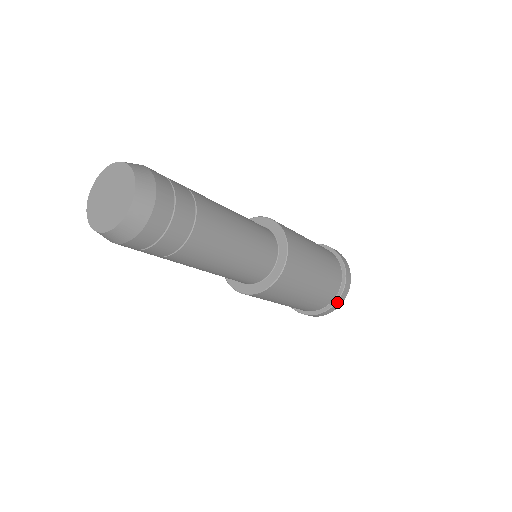
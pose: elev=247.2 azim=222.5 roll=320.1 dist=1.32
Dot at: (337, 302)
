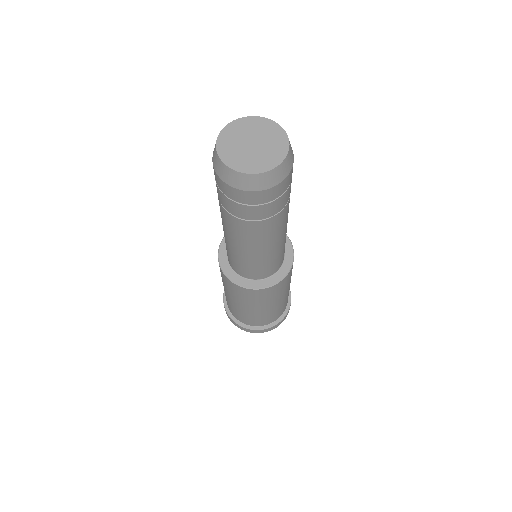
Dot at: (286, 314)
